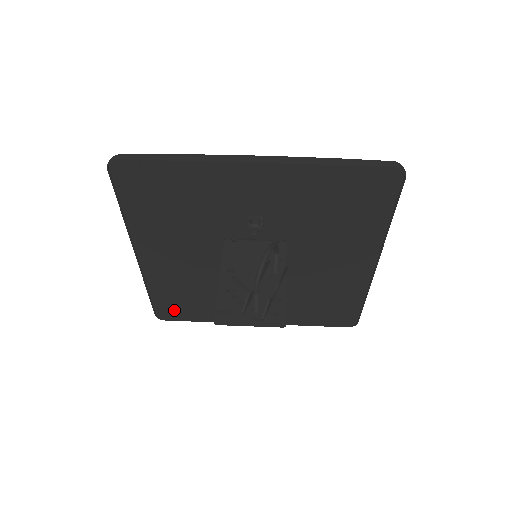
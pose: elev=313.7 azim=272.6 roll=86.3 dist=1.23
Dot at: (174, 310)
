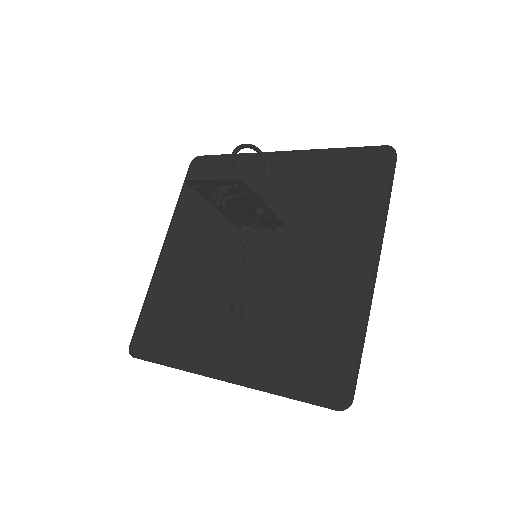
Dot at: (151, 339)
